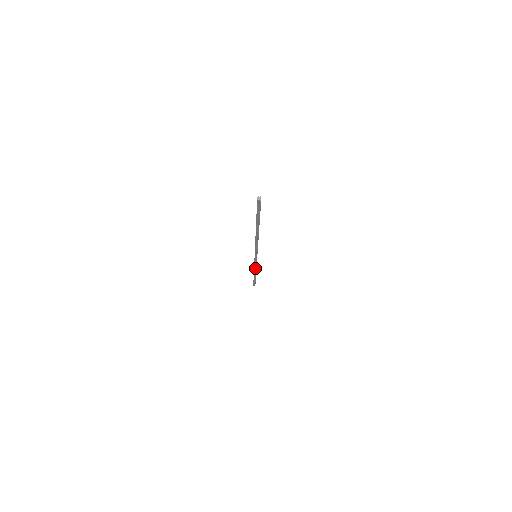
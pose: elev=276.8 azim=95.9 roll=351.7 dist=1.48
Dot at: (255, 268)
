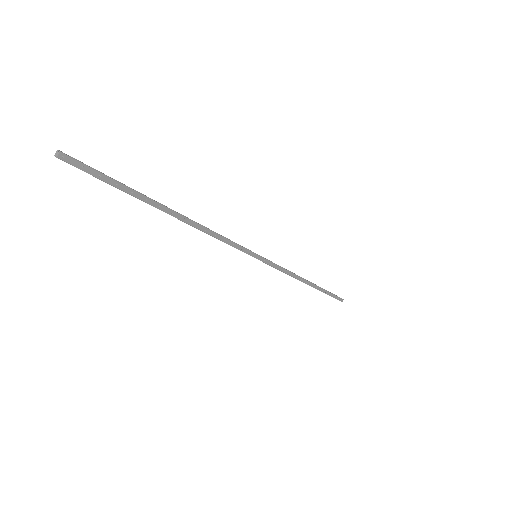
Dot at: (290, 274)
